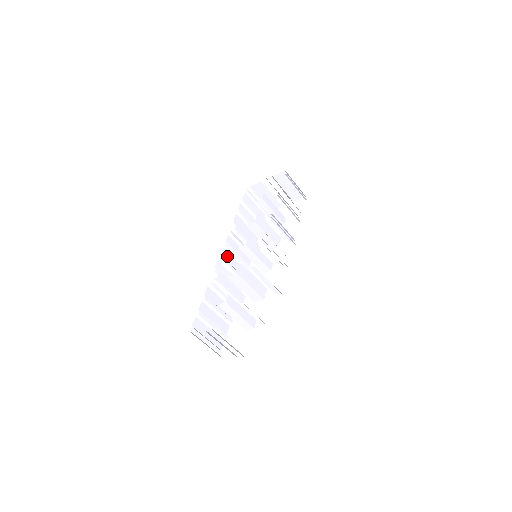
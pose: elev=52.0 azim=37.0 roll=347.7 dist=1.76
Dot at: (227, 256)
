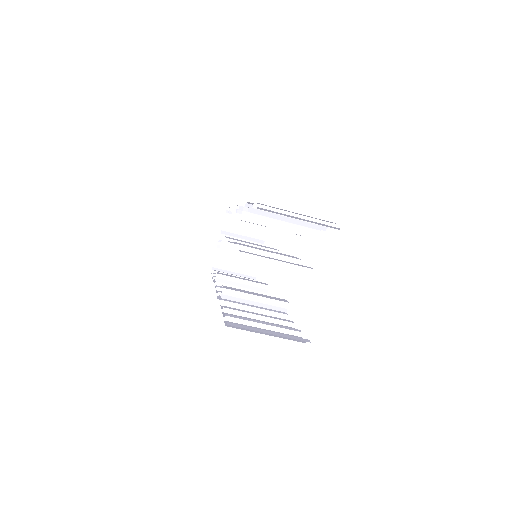
Dot at: occluded
